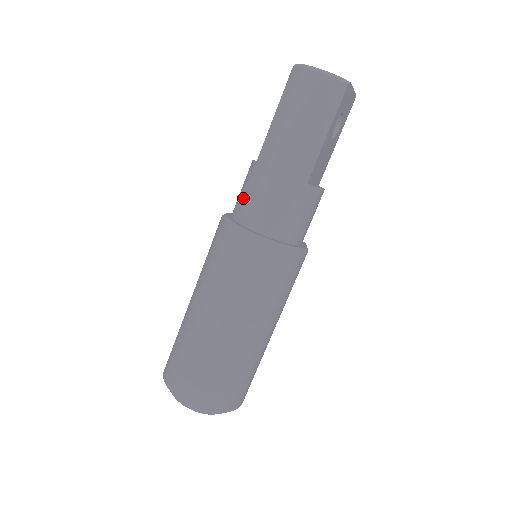
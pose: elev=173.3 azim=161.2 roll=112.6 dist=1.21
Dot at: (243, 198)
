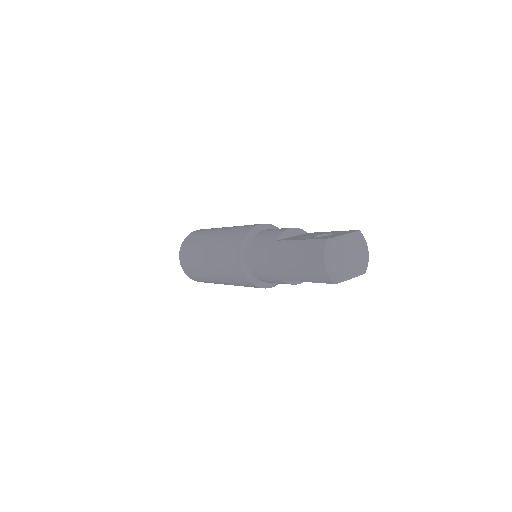
Dot at: (259, 242)
